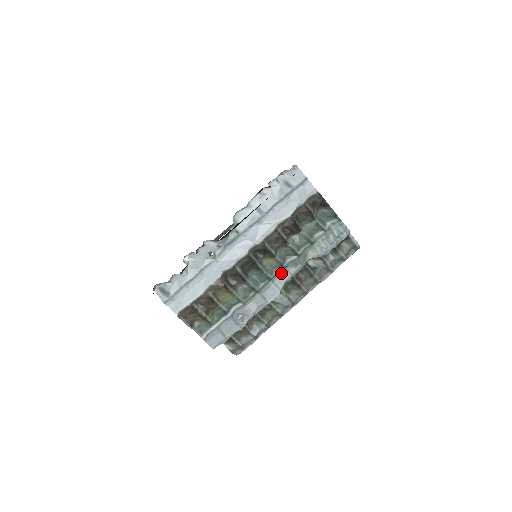
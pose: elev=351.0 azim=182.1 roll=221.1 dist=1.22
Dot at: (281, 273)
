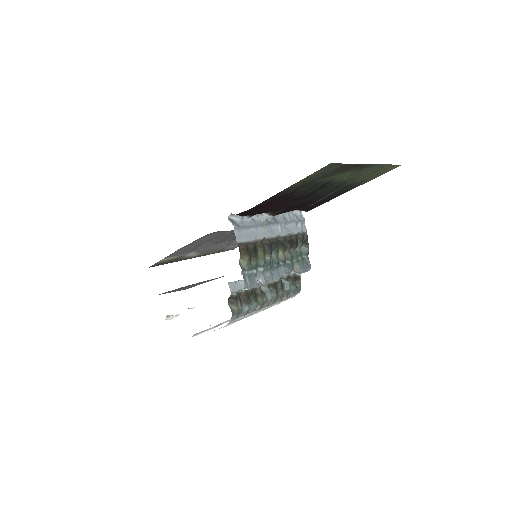
Dot at: (282, 267)
